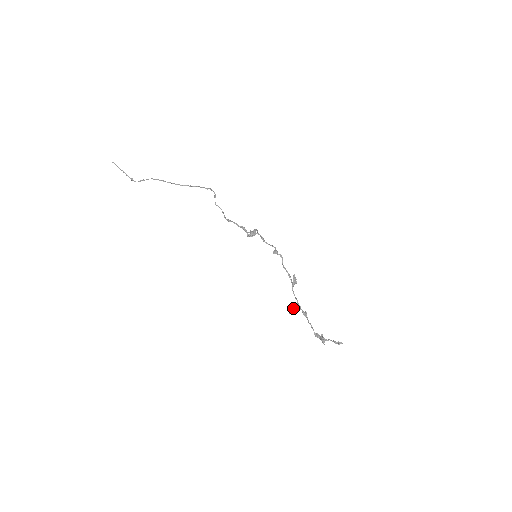
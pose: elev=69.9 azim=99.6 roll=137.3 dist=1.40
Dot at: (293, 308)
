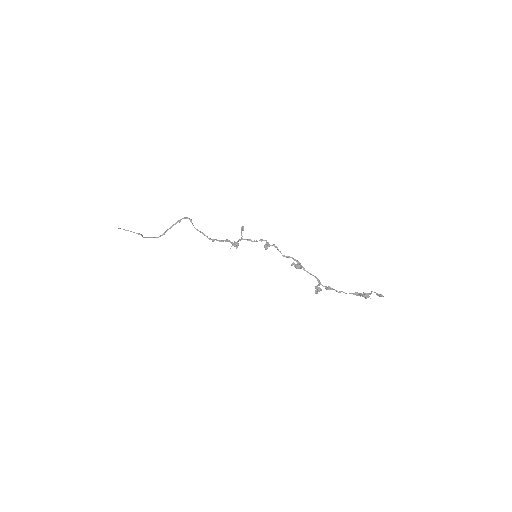
Dot at: (315, 288)
